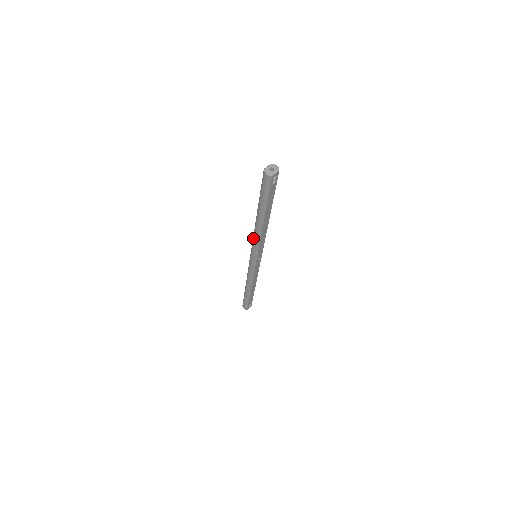
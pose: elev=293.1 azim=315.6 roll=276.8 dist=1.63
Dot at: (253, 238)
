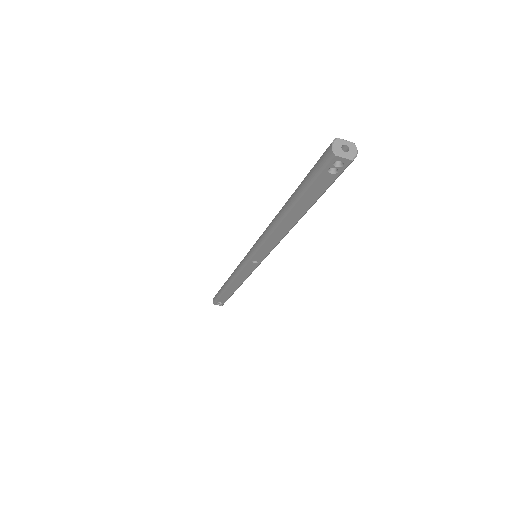
Dot at: occluded
